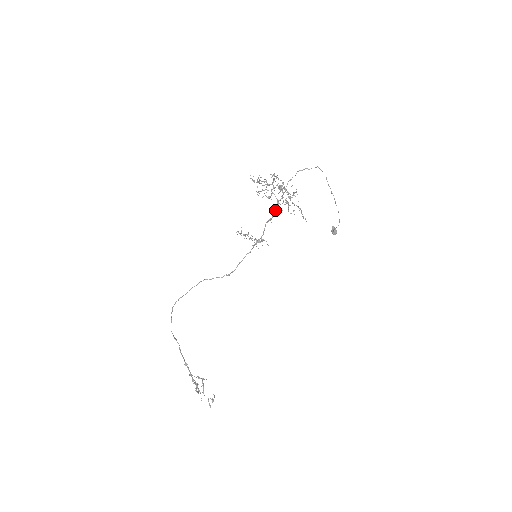
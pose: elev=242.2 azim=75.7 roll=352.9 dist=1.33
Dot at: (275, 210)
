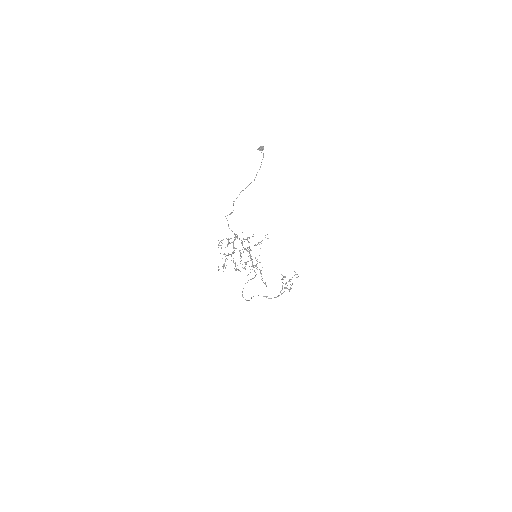
Dot at: (239, 239)
